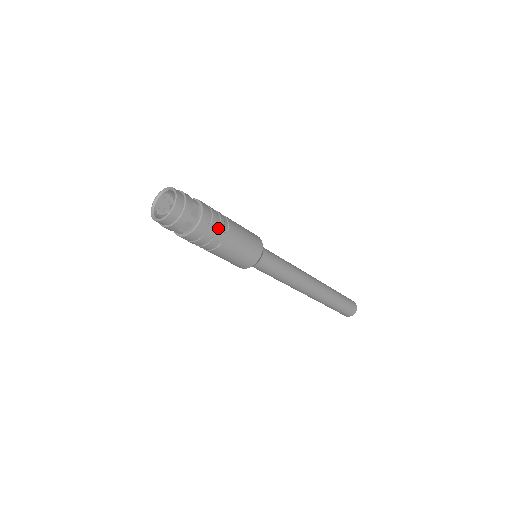
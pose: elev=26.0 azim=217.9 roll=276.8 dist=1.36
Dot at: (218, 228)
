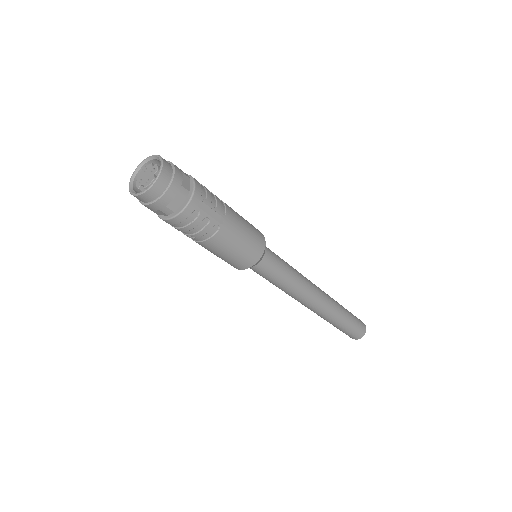
Dot at: (215, 207)
